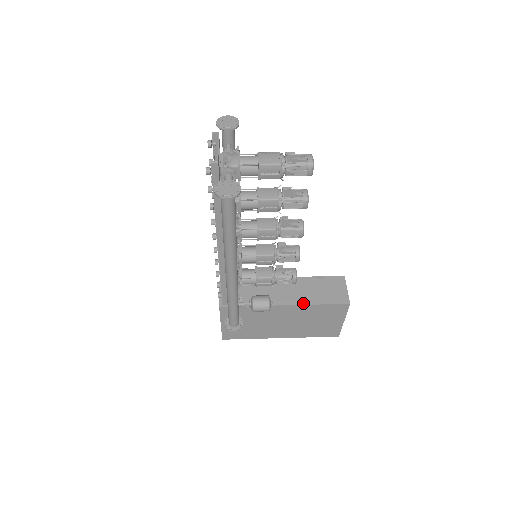
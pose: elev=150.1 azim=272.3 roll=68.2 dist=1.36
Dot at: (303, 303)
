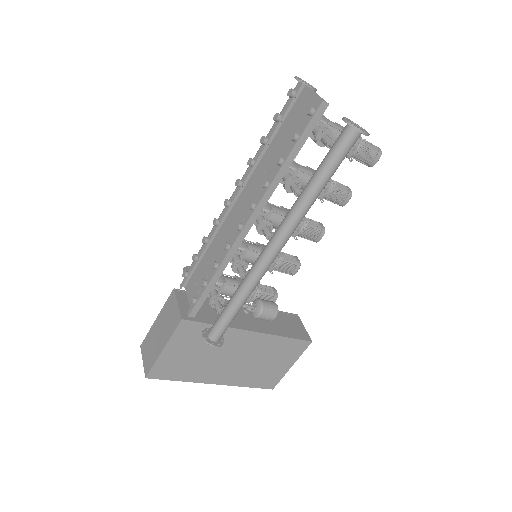
Dot at: (270, 333)
